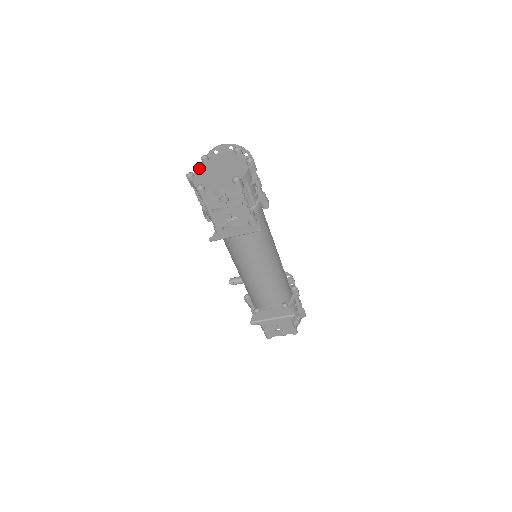
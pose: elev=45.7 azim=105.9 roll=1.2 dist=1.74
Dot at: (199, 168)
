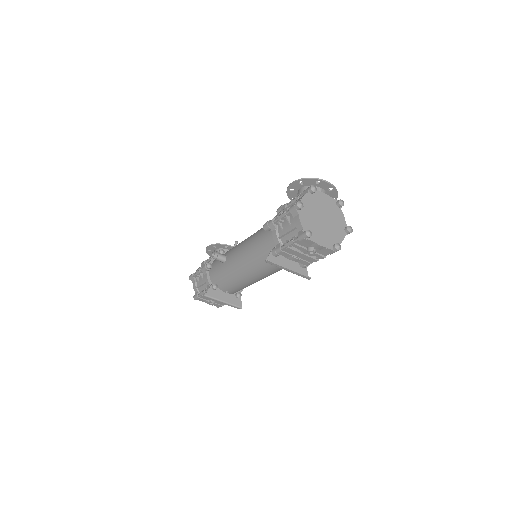
Dot at: (306, 198)
